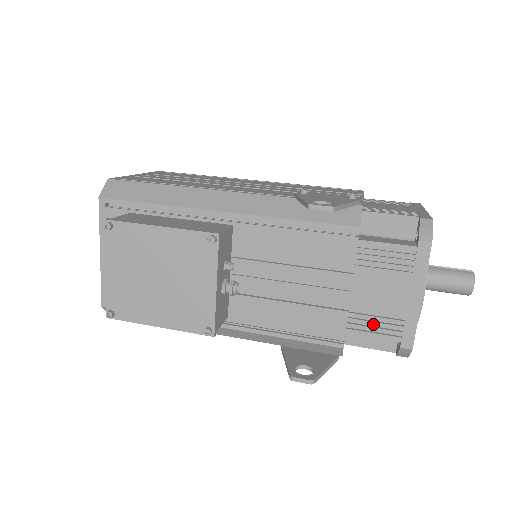
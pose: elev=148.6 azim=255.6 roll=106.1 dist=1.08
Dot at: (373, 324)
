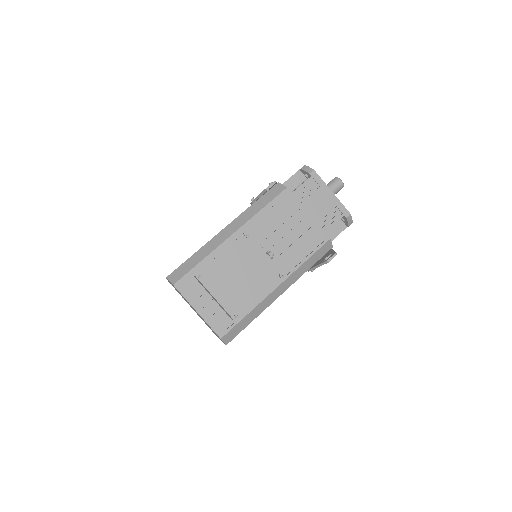
Dot at: (329, 219)
